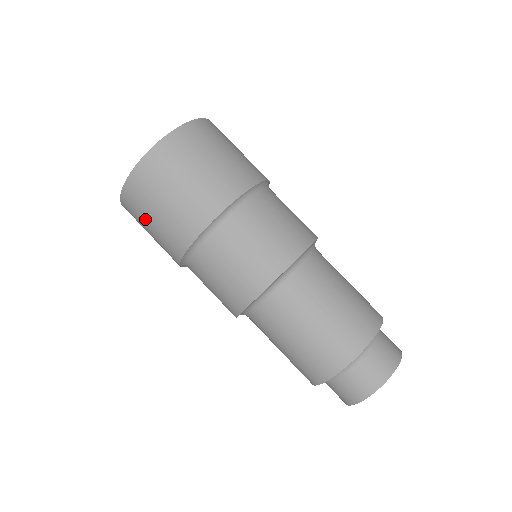
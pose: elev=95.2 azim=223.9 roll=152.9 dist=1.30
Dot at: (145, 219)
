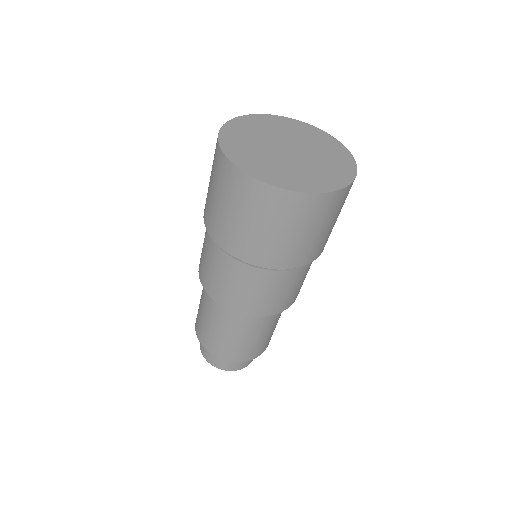
Dot at: occluded
